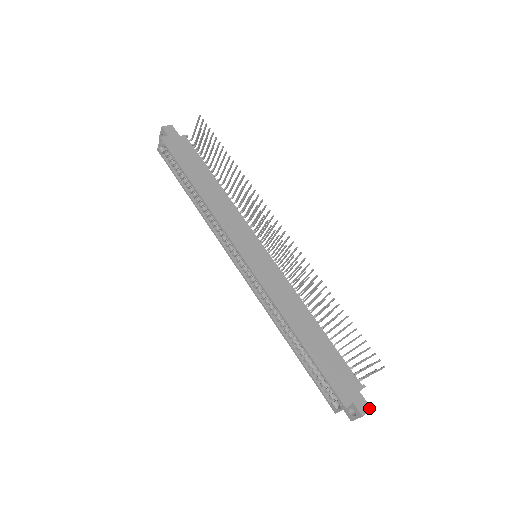
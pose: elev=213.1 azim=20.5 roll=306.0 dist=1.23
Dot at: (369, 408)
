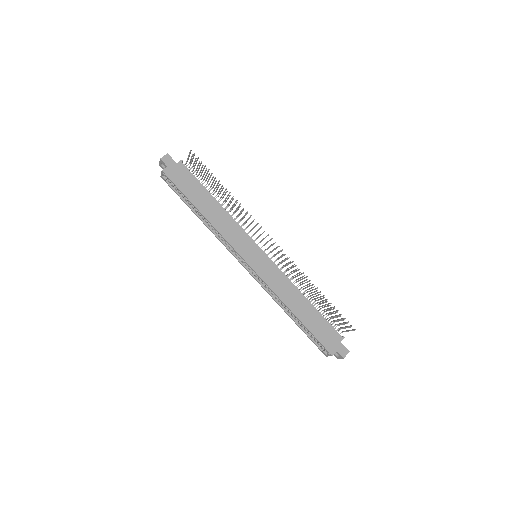
Dot at: (348, 352)
